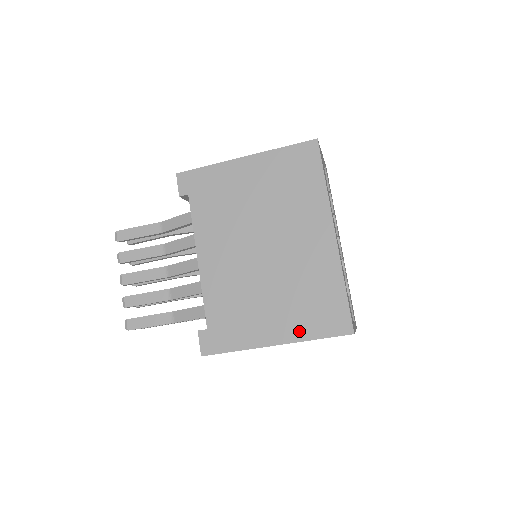
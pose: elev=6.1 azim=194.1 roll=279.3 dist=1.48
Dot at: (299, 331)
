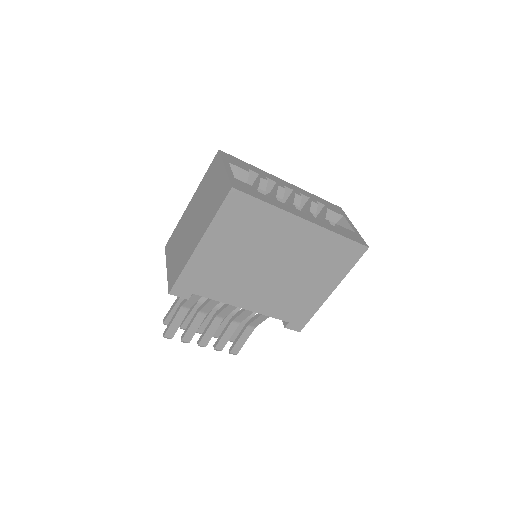
Dot at: (338, 276)
